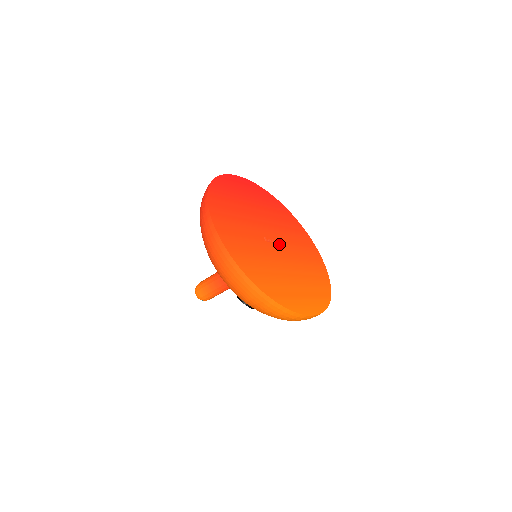
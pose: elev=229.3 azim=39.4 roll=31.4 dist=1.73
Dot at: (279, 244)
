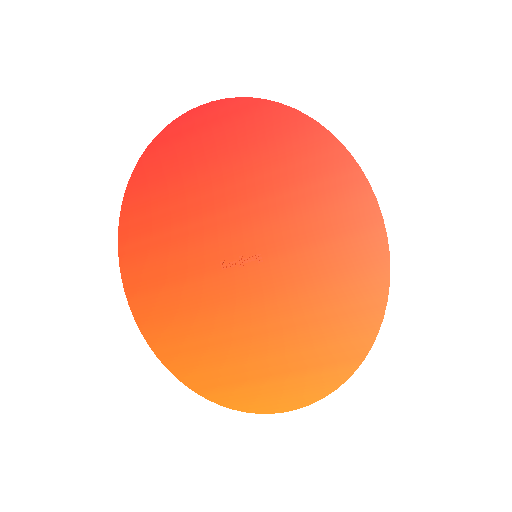
Dot at: (256, 262)
